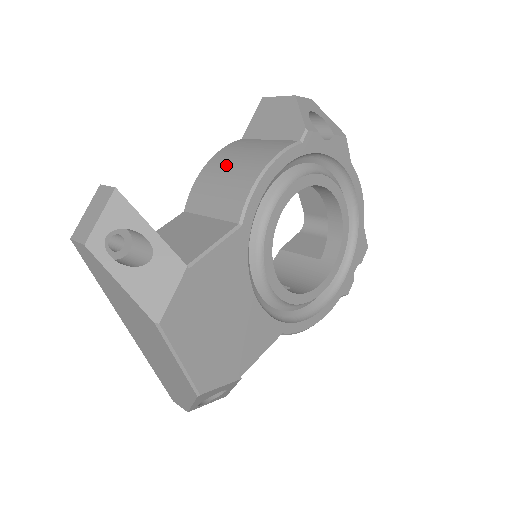
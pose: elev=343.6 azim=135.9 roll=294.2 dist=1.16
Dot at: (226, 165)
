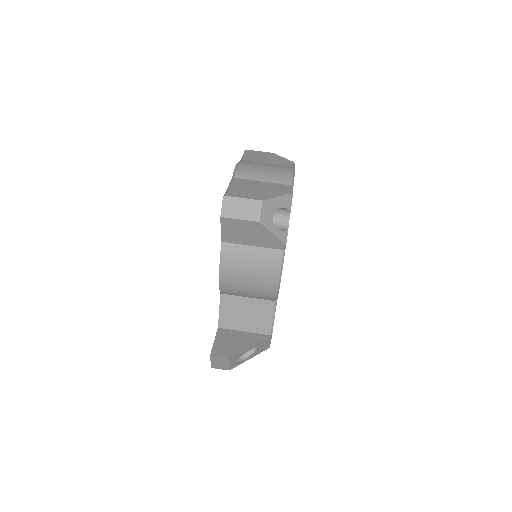
Dot at: (241, 280)
